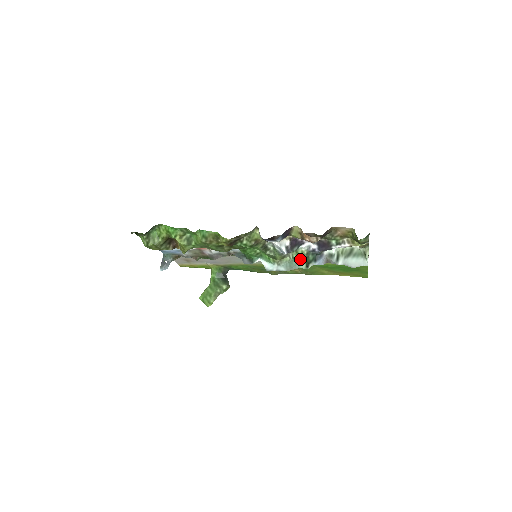
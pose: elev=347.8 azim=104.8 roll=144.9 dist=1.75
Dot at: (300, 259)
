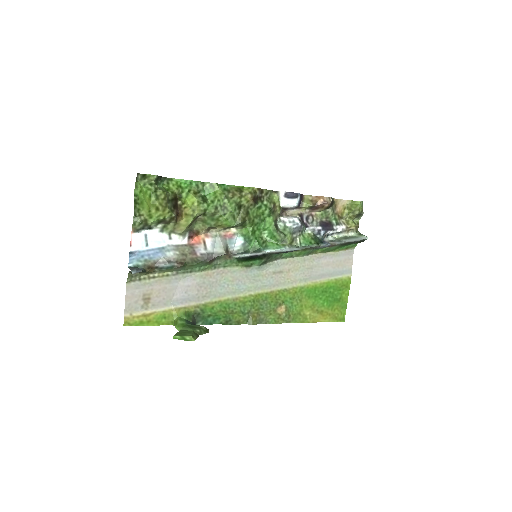
Dot at: (309, 241)
